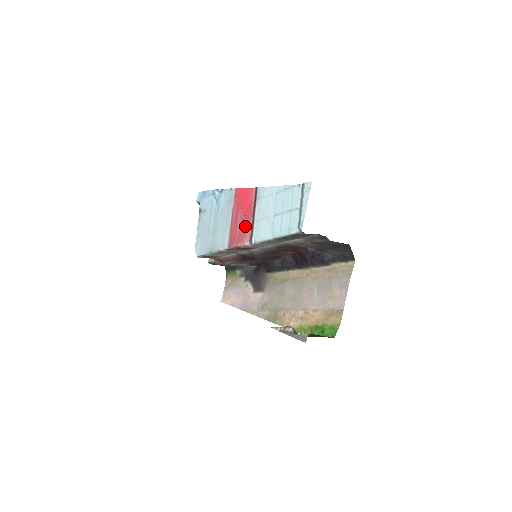
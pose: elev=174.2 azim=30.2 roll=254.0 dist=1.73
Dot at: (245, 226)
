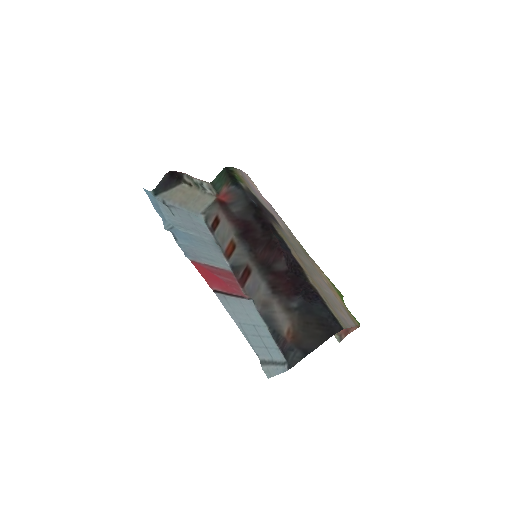
Dot at: (232, 288)
